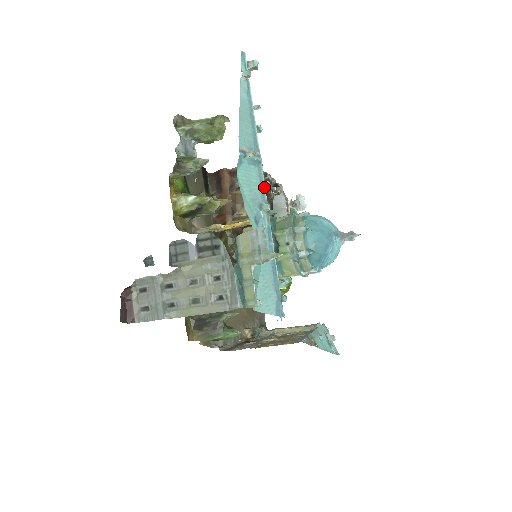
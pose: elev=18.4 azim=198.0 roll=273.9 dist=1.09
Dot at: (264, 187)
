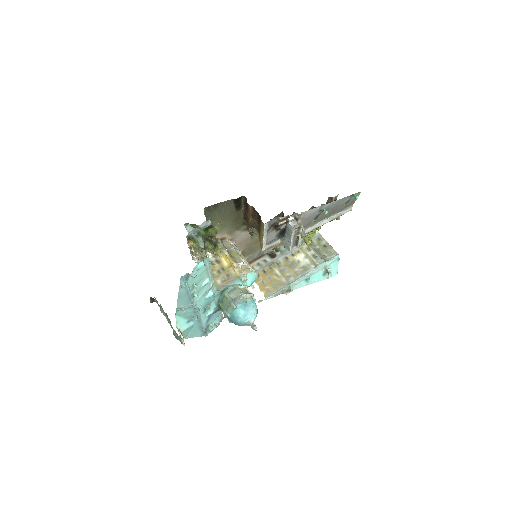
Dot at: (197, 311)
